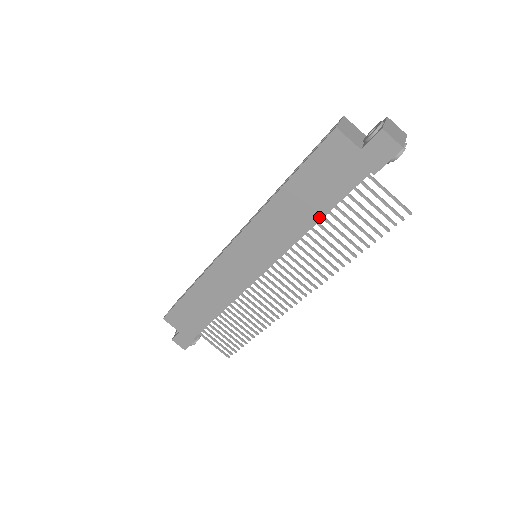
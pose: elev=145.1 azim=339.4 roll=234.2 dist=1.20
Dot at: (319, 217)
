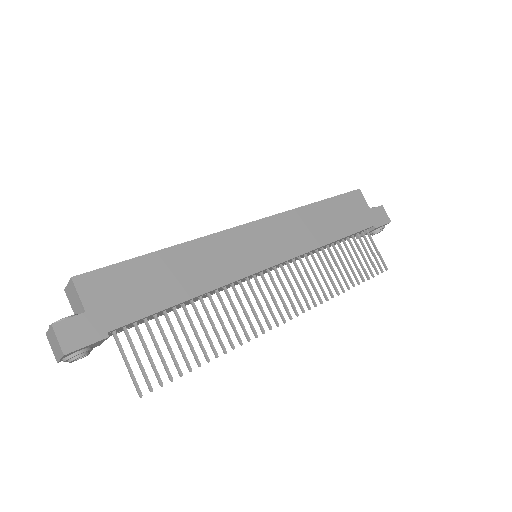
Dot at: (336, 238)
